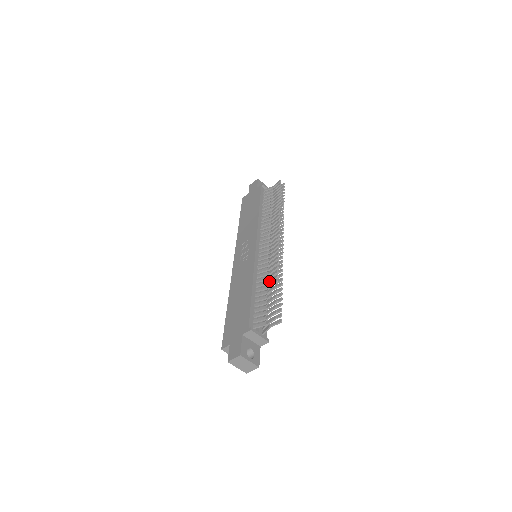
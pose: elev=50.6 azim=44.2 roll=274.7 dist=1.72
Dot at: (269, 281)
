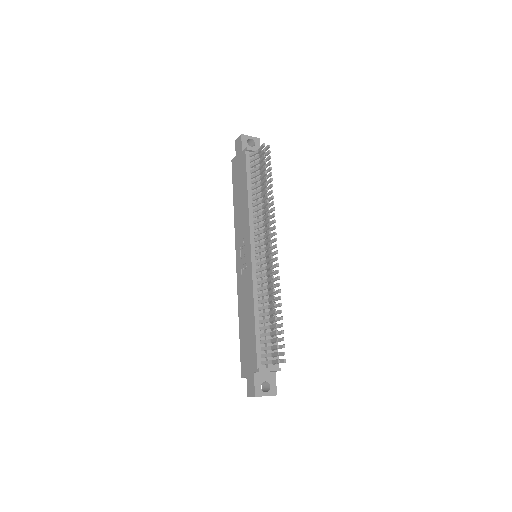
Dot at: (269, 307)
